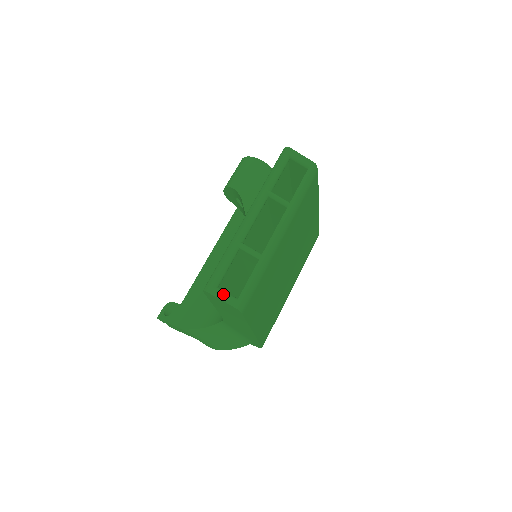
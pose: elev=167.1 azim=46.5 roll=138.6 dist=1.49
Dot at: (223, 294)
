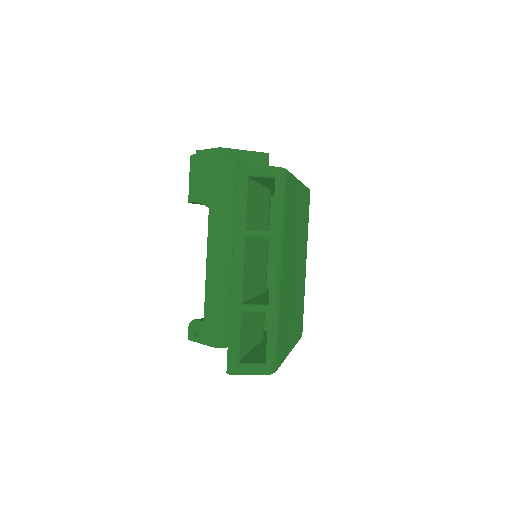
Dot at: (248, 368)
